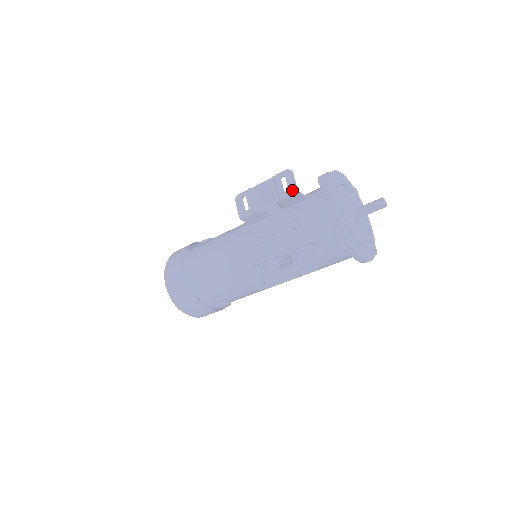
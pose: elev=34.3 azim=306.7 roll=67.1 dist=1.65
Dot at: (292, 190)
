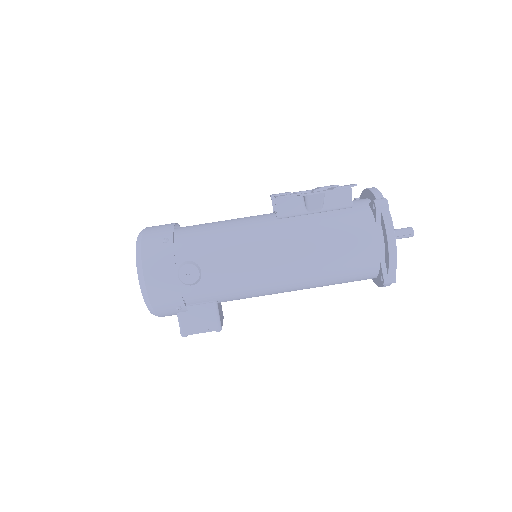
Dot at: (333, 185)
